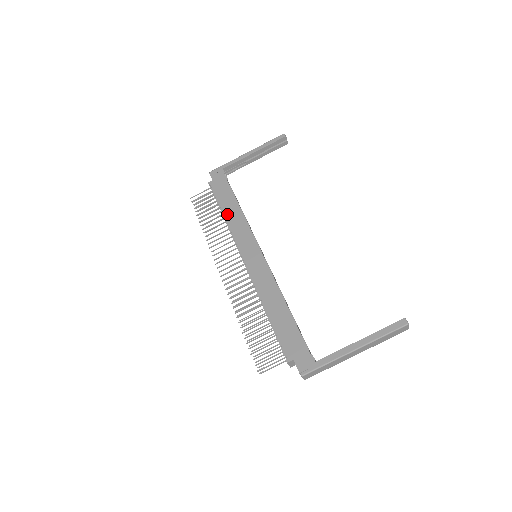
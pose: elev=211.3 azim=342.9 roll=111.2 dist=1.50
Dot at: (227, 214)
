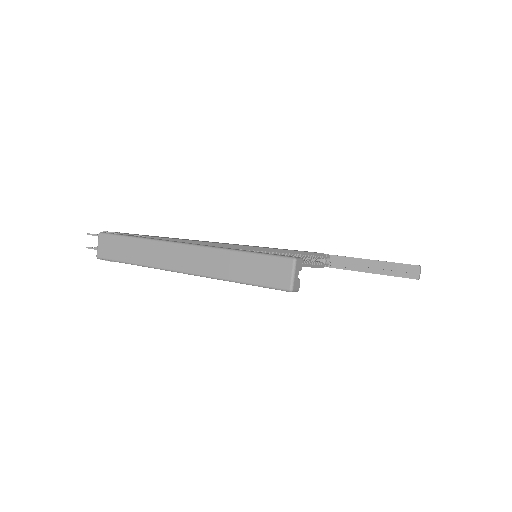
Dot at: occluded
